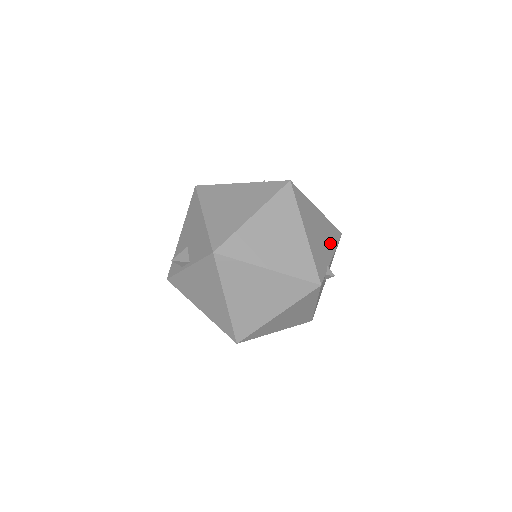
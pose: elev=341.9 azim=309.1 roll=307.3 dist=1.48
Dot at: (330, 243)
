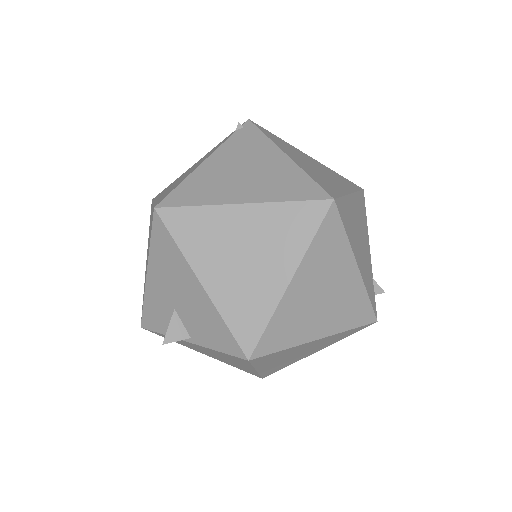
Dot at: (365, 232)
